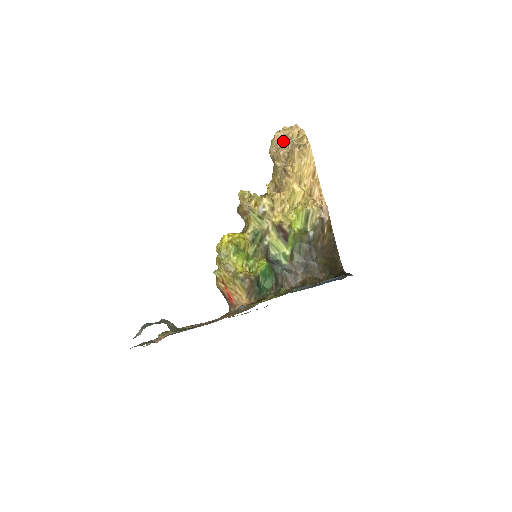
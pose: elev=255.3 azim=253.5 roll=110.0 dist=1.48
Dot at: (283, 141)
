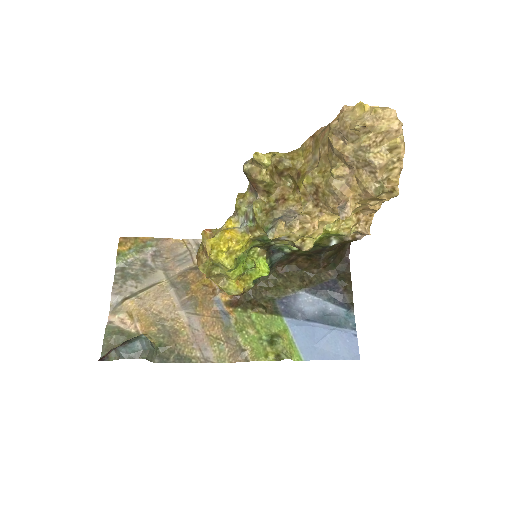
Dot at: (362, 144)
